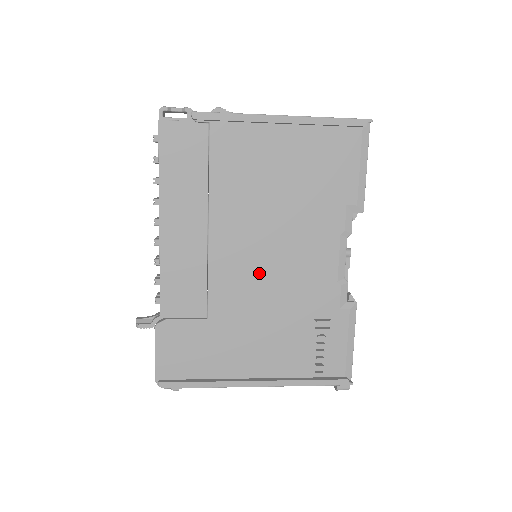
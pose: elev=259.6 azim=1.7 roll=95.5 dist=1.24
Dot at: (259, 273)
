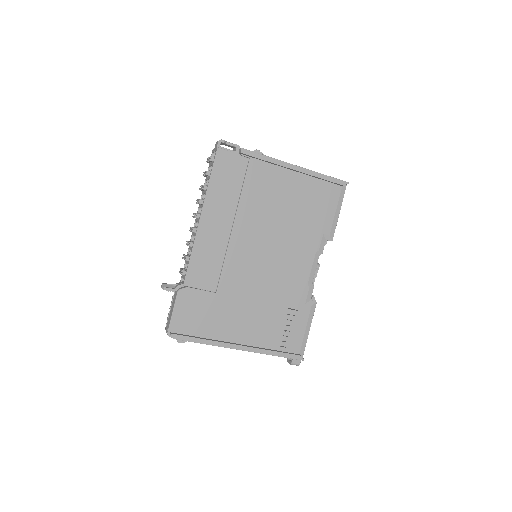
Dot at: (259, 267)
